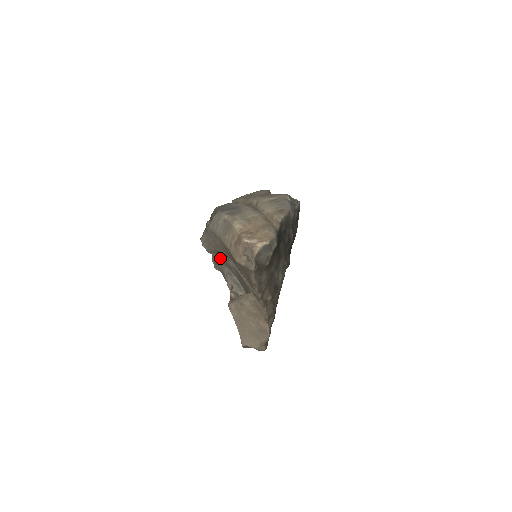
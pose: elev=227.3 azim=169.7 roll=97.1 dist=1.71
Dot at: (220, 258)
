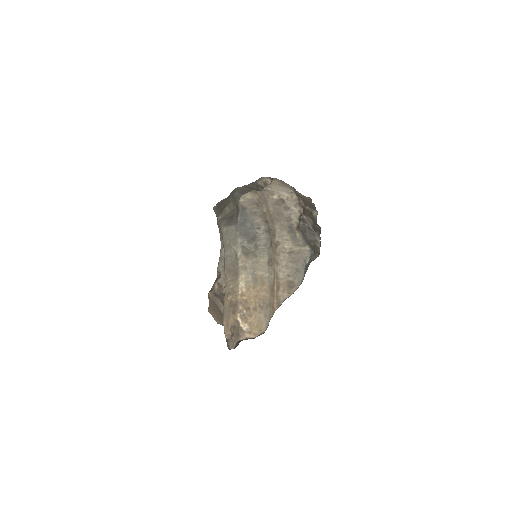
Dot at: occluded
